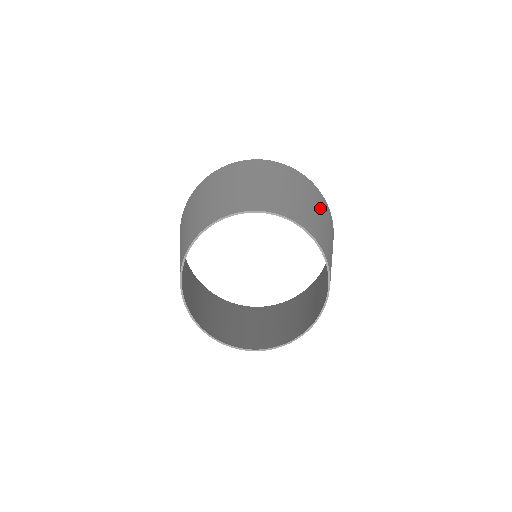
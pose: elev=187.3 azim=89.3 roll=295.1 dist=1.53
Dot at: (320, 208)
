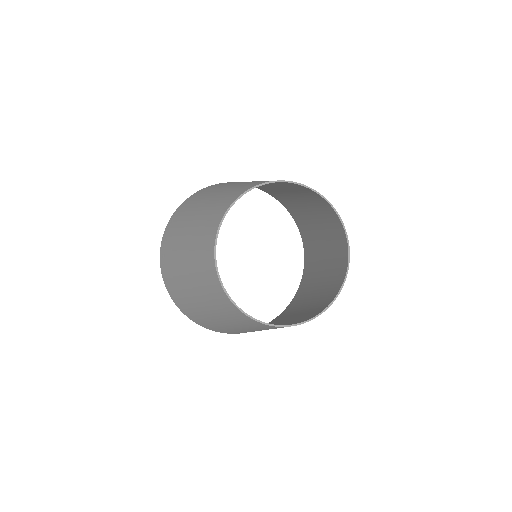
Dot at: (318, 248)
